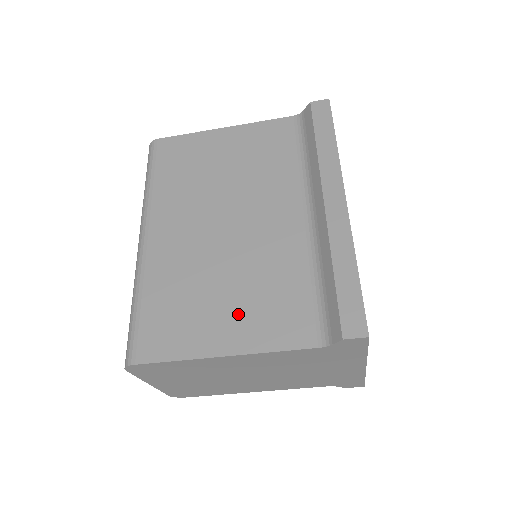
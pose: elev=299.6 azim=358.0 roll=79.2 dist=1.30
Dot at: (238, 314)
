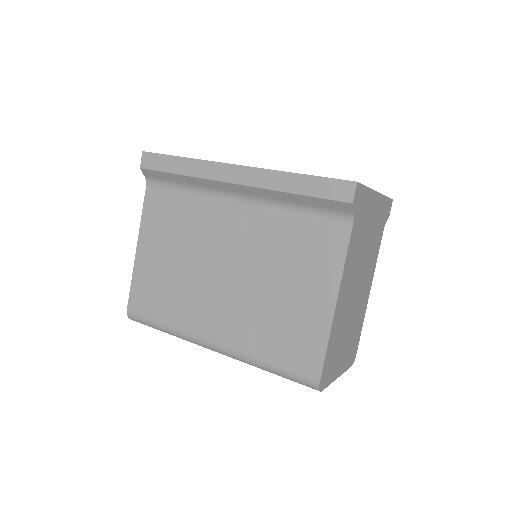
Dot at: (304, 283)
